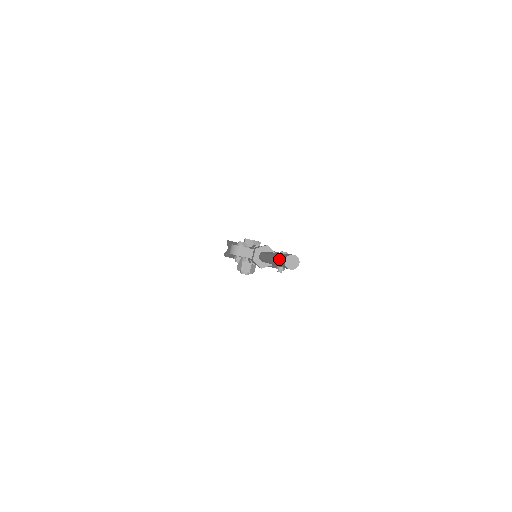
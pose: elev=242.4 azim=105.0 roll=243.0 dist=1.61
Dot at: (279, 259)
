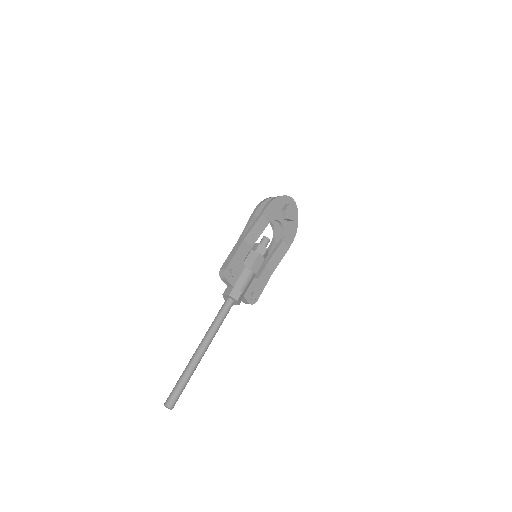
Dot at: (175, 387)
